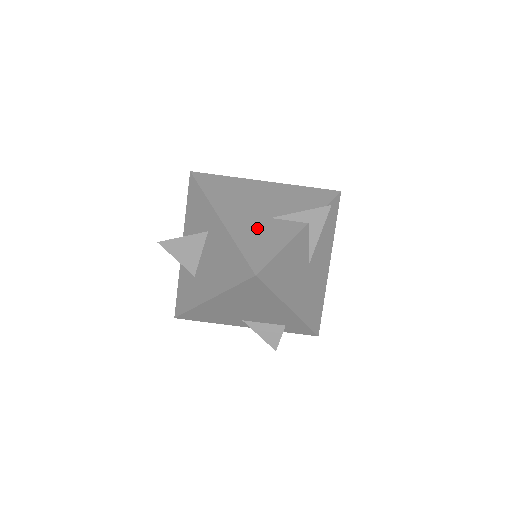
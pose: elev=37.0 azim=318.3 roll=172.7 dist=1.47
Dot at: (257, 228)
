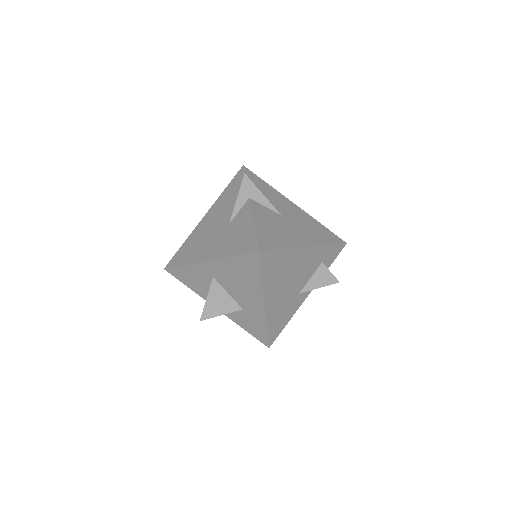
Dot at: (230, 236)
